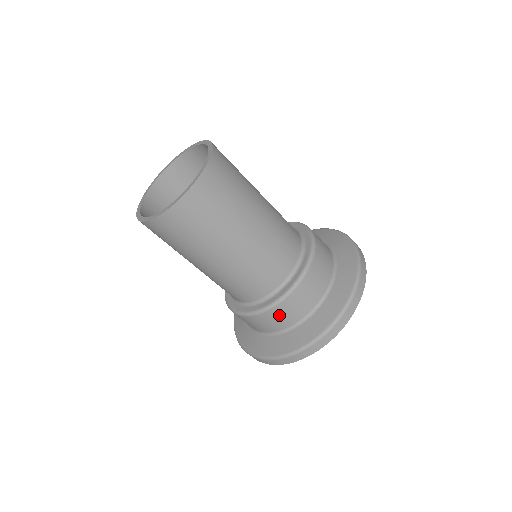
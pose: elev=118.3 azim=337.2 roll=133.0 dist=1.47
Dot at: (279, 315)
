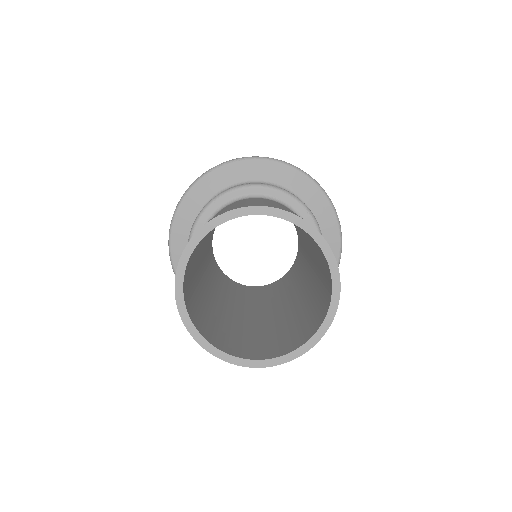
Dot at: occluded
